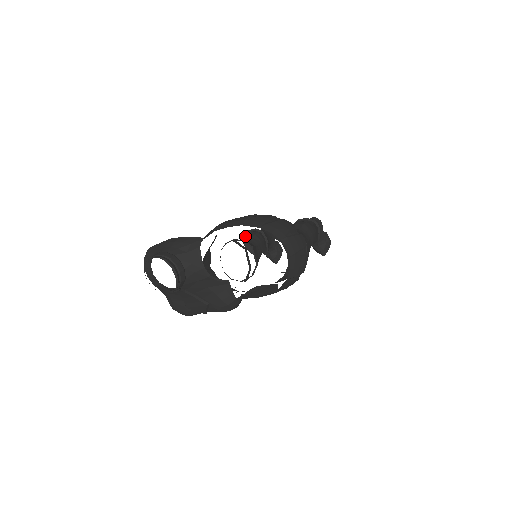
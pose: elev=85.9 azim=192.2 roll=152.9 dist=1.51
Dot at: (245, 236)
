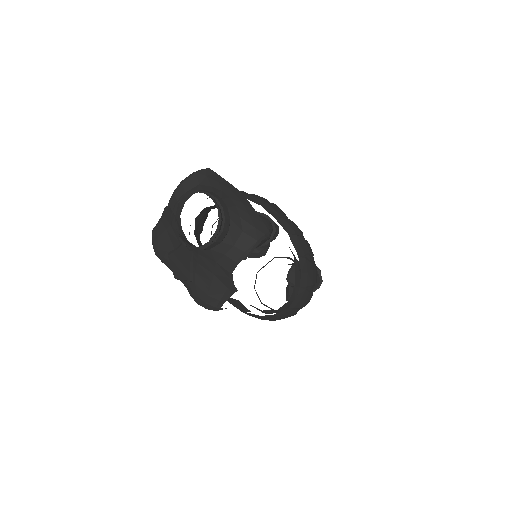
Dot at: (262, 220)
